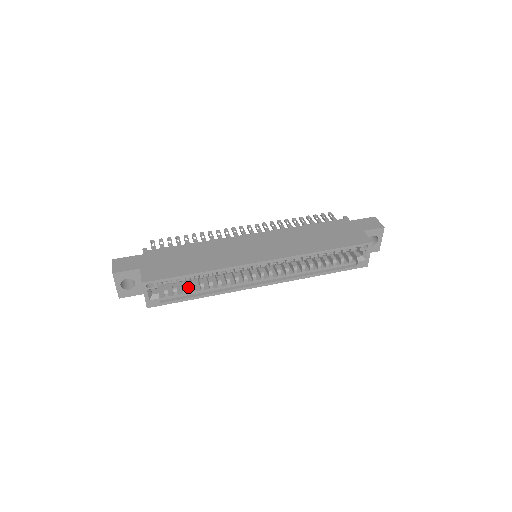
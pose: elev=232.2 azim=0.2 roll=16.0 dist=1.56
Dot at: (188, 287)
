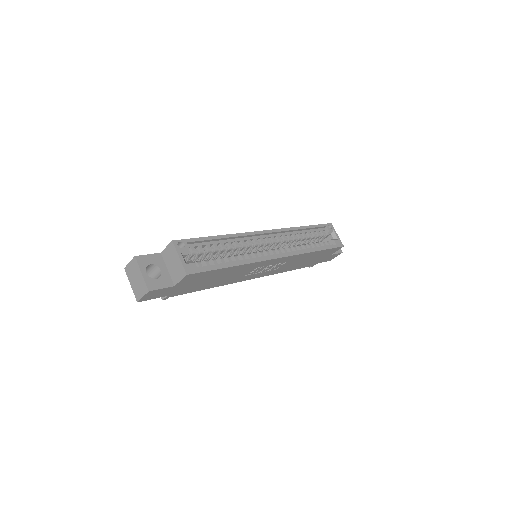
Dot at: occluded
